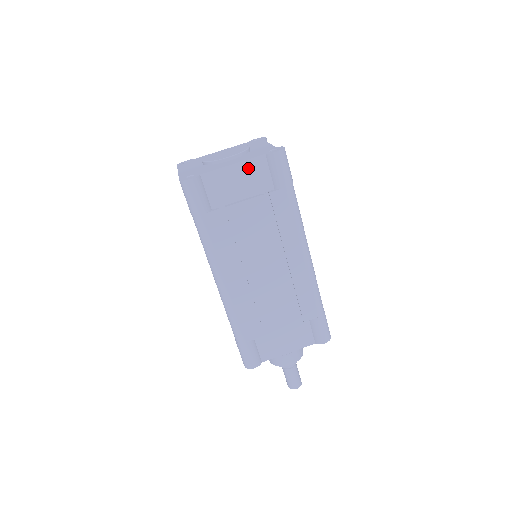
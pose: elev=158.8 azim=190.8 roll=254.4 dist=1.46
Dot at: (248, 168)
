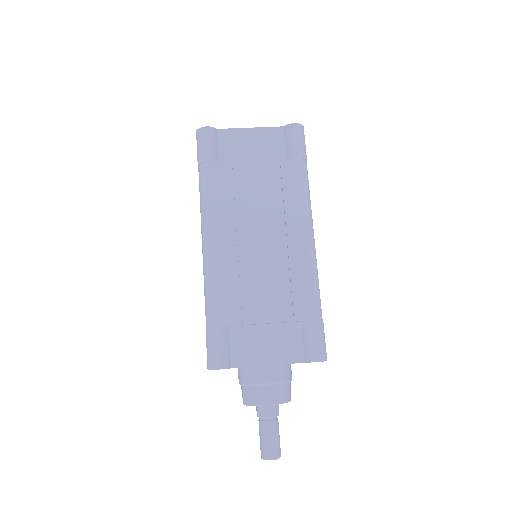
Dot at: (264, 135)
